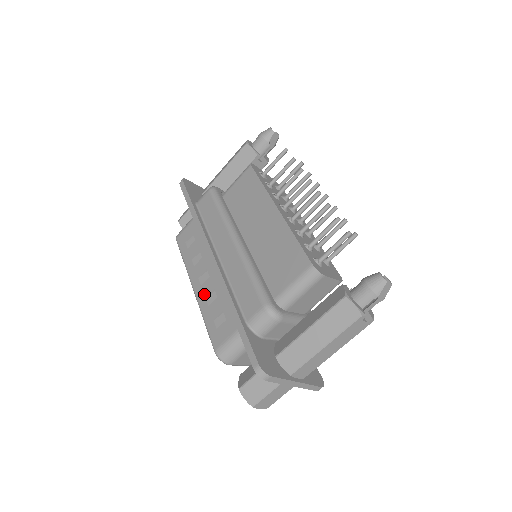
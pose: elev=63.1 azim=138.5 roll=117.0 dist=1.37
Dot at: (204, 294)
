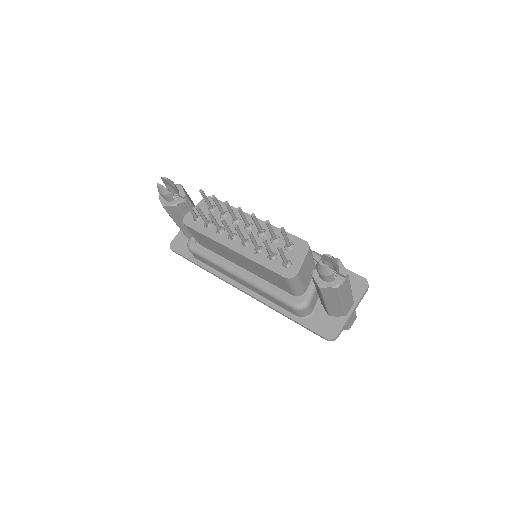
Dot at: occluded
